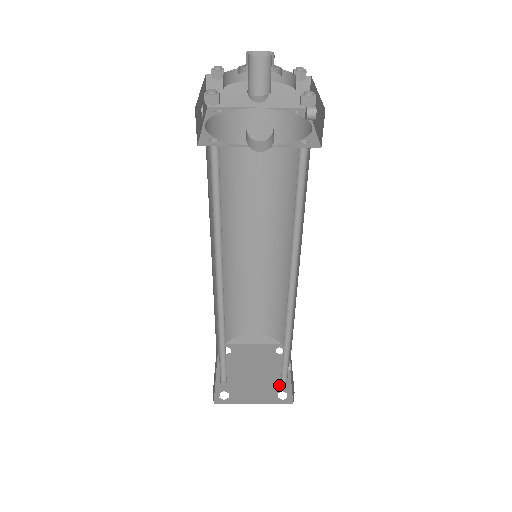
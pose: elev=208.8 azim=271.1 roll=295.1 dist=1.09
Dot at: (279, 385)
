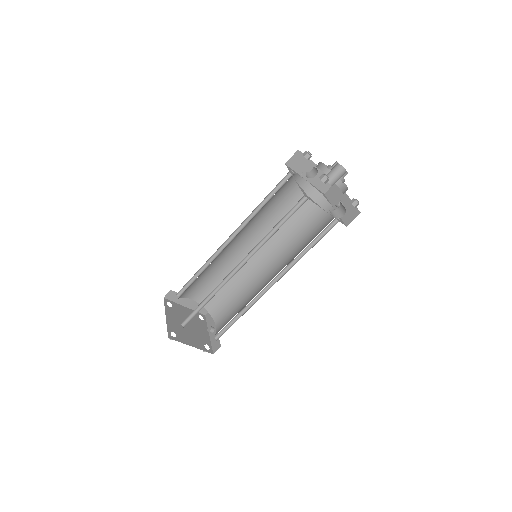
Dot at: (204, 340)
